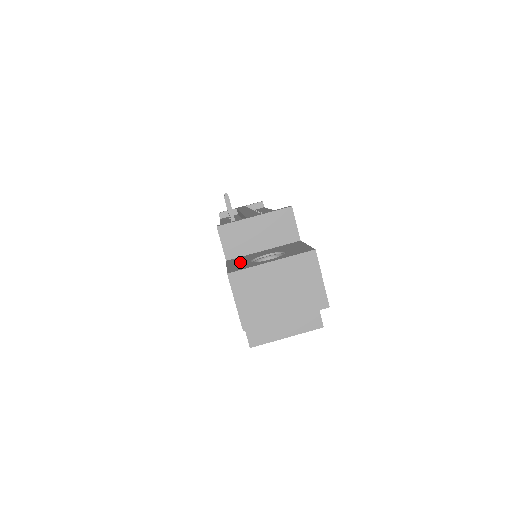
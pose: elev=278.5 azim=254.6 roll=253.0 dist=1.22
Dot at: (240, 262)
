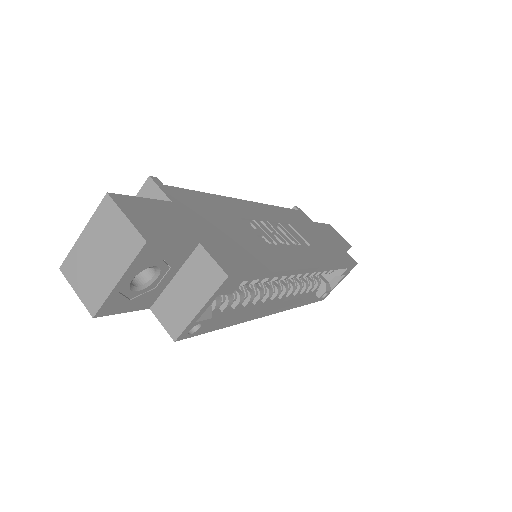
Dot at: occluded
